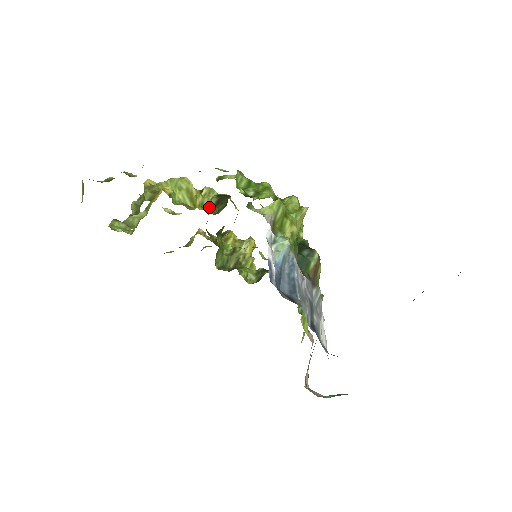
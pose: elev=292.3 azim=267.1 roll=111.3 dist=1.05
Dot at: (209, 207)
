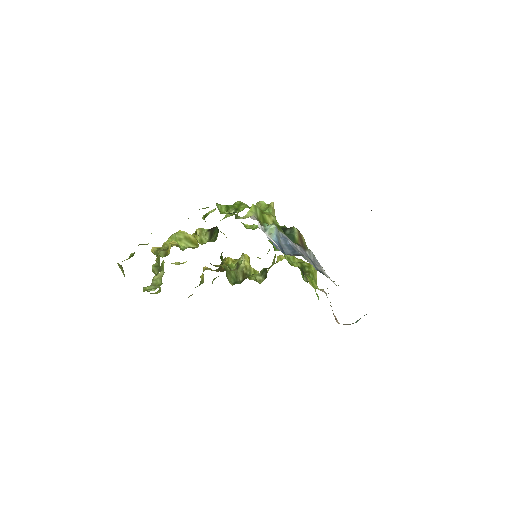
Dot at: (207, 240)
